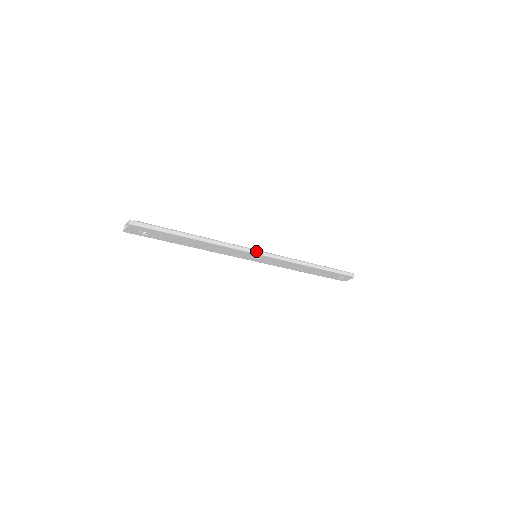
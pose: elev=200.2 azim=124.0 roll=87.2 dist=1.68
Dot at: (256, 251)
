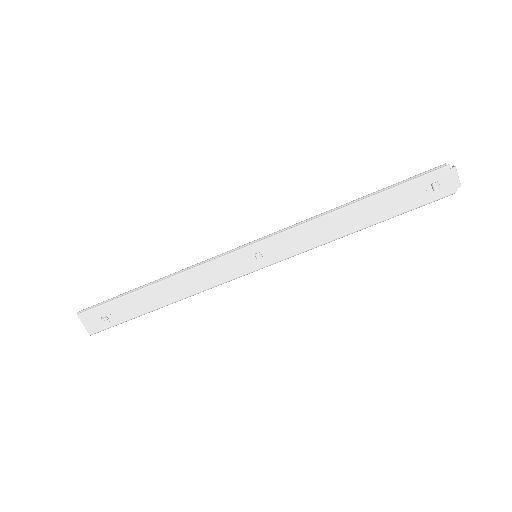
Dot at: (241, 246)
